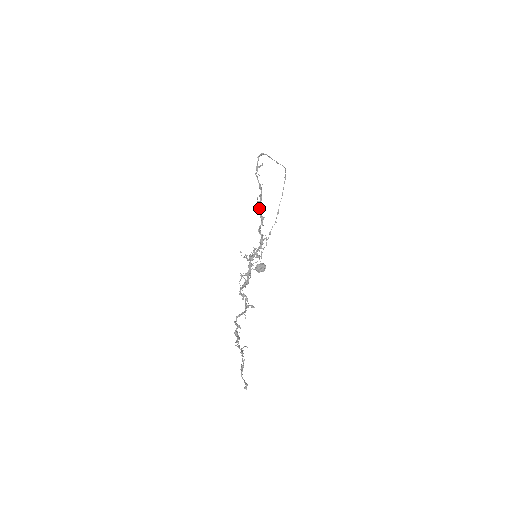
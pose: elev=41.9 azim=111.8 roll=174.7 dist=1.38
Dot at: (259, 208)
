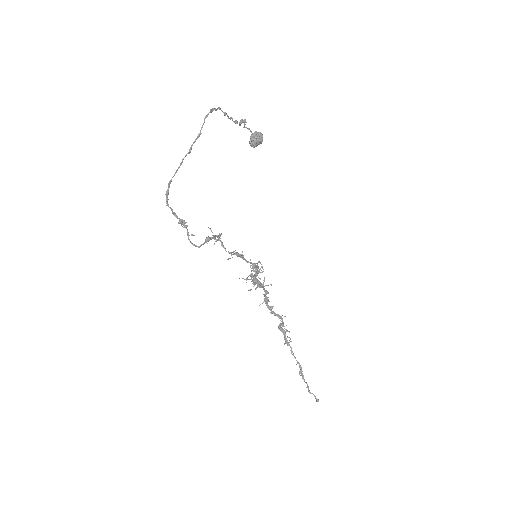
Dot at: occluded
